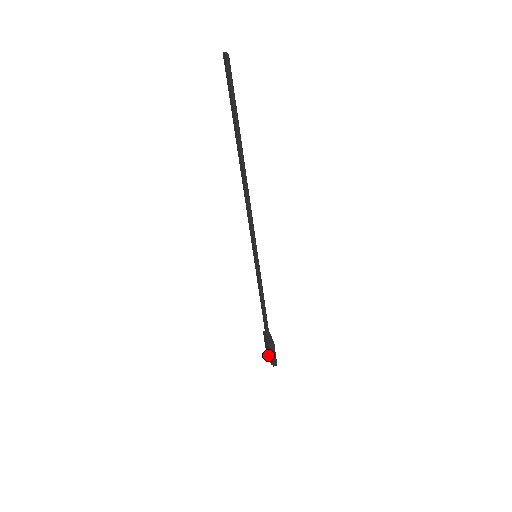
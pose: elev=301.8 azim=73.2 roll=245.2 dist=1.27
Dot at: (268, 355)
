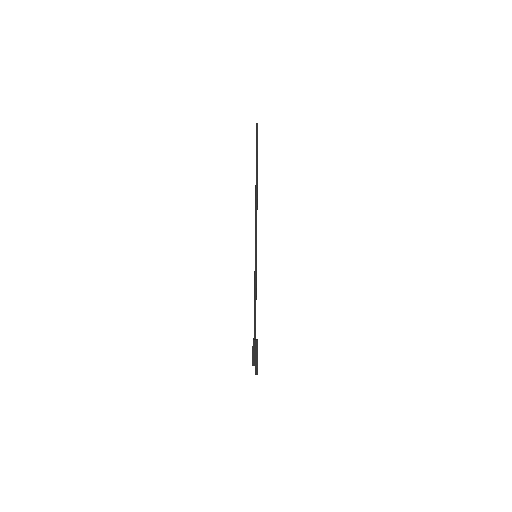
Dot at: occluded
